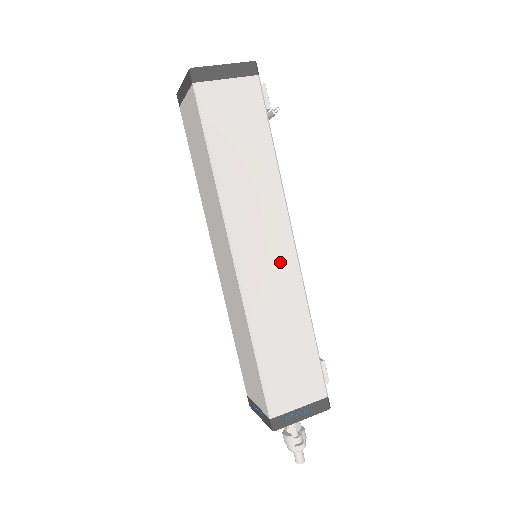
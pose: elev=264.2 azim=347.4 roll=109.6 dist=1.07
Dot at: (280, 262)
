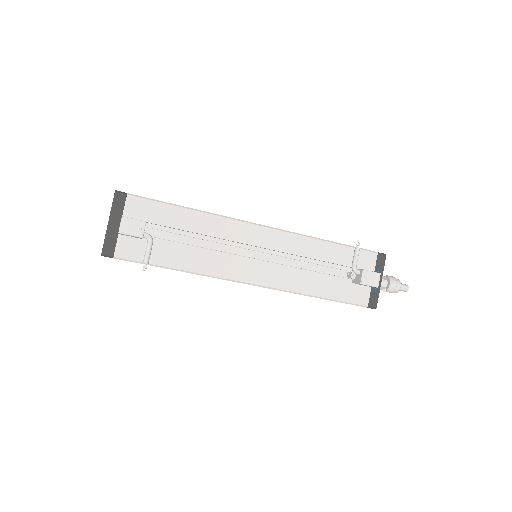
Dot at: occluded
